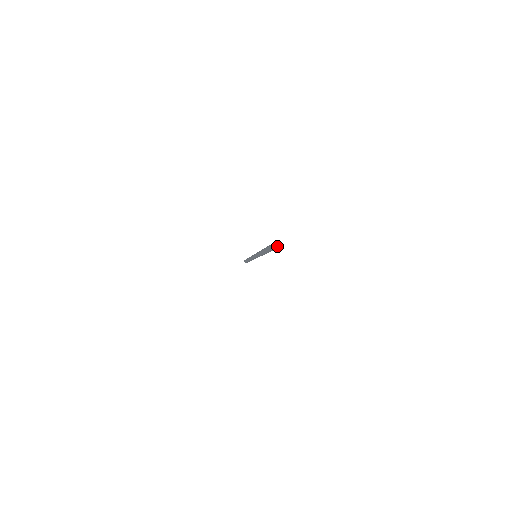
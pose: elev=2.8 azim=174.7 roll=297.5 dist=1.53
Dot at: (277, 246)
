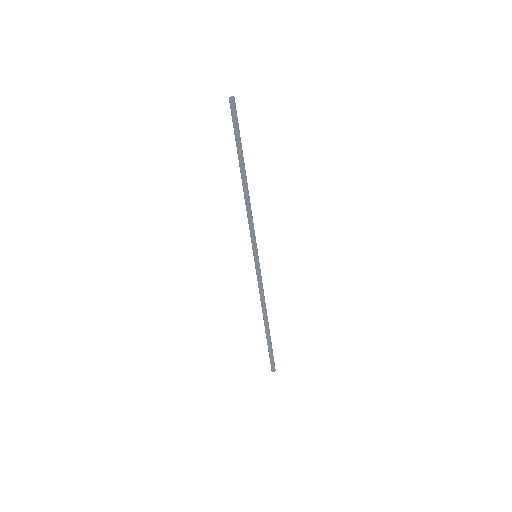
Dot at: (235, 106)
